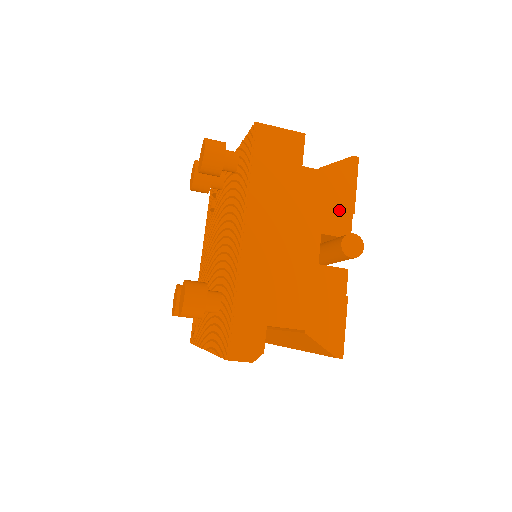
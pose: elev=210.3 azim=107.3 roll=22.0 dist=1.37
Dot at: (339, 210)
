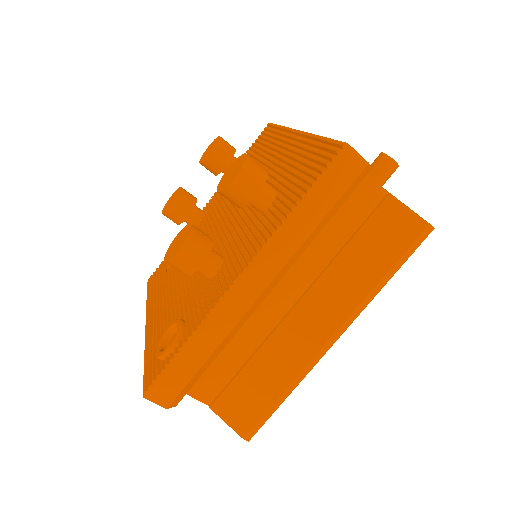
Dot at: occluded
